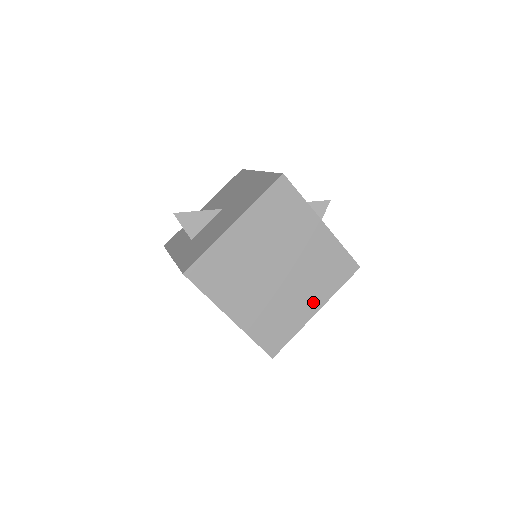
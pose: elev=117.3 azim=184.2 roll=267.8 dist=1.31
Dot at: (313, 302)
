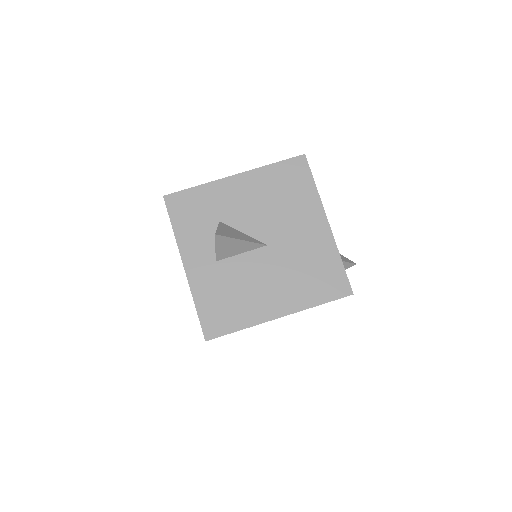
Dot at: occluded
